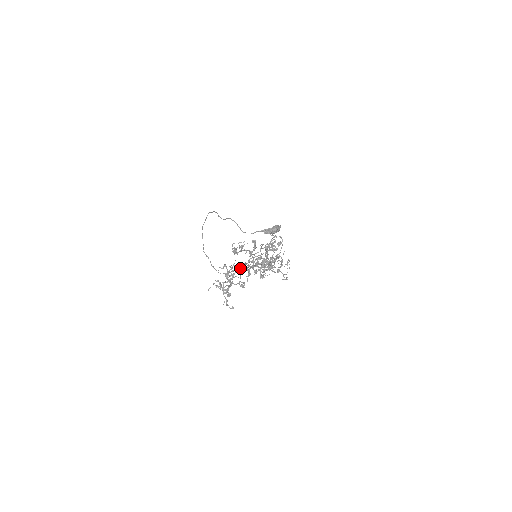
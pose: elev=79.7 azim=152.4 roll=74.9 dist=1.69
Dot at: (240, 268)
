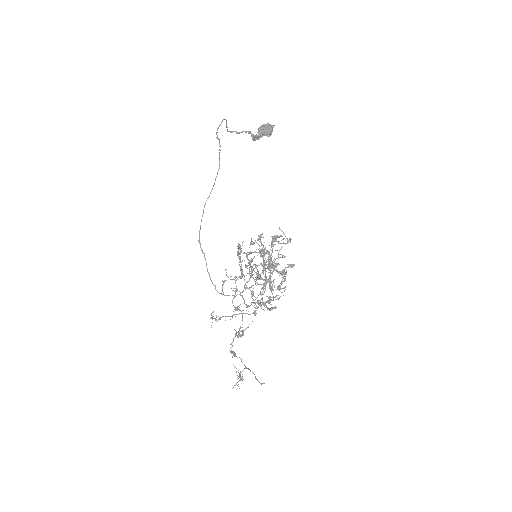
Dot at: (250, 314)
